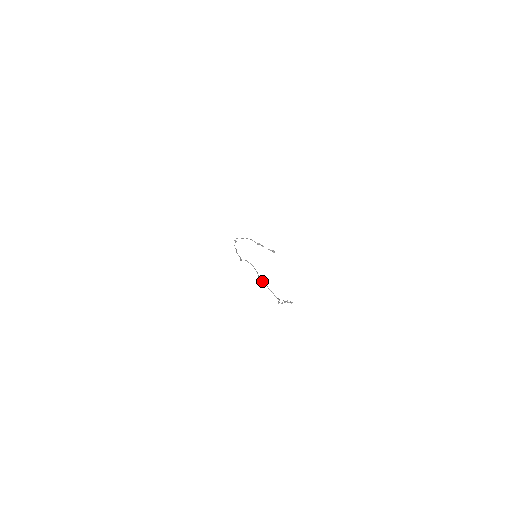
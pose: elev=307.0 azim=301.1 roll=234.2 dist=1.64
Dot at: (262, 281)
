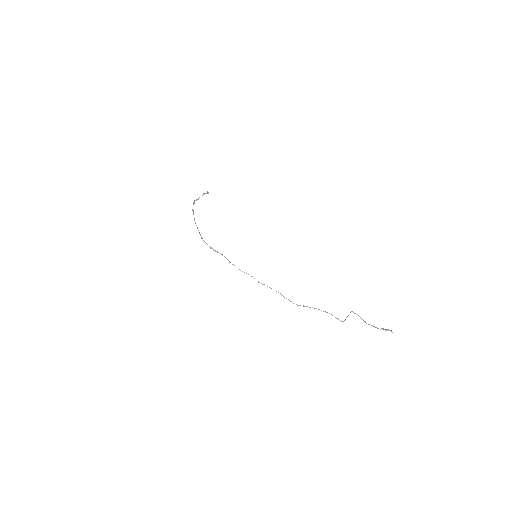
Dot at: occluded
